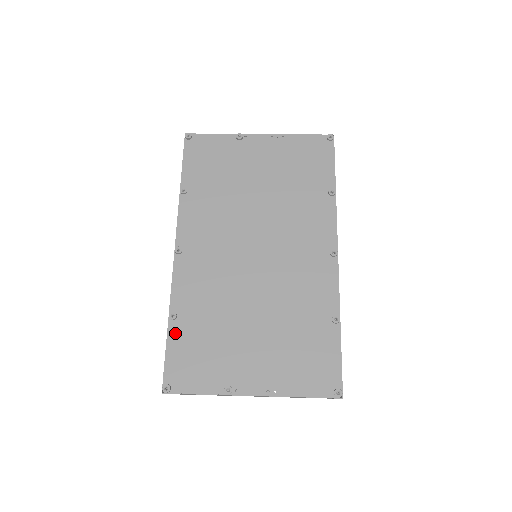
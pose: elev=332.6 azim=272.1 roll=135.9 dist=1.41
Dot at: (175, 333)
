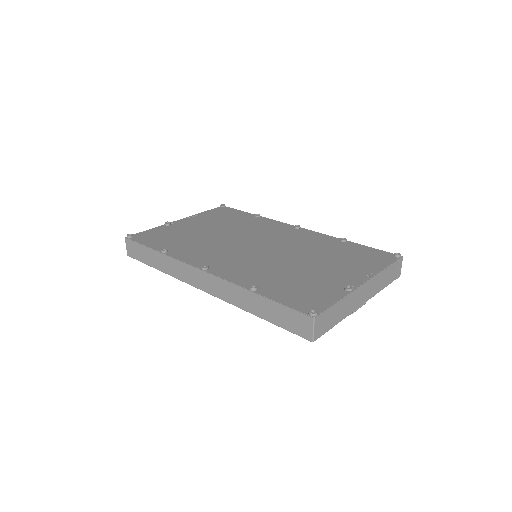
Dot at: (269, 293)
